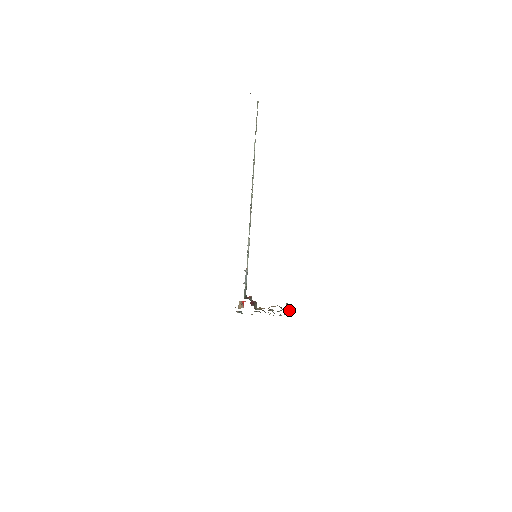
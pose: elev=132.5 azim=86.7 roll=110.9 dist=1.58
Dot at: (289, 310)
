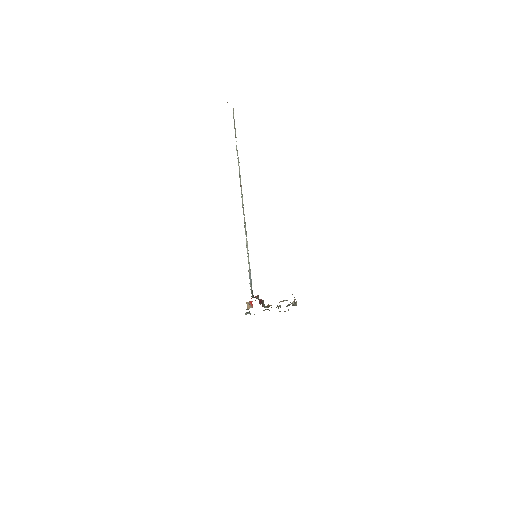
Dot at: occluded
